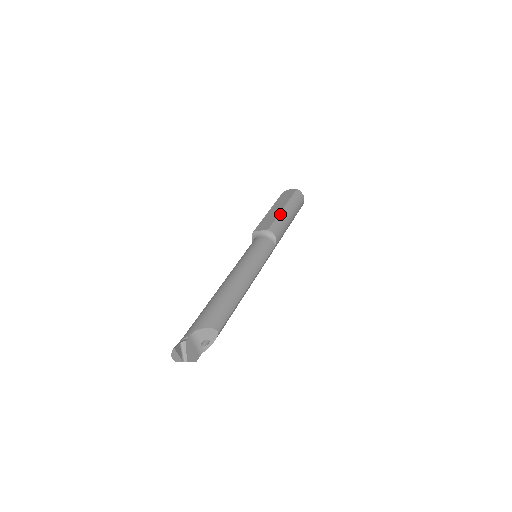
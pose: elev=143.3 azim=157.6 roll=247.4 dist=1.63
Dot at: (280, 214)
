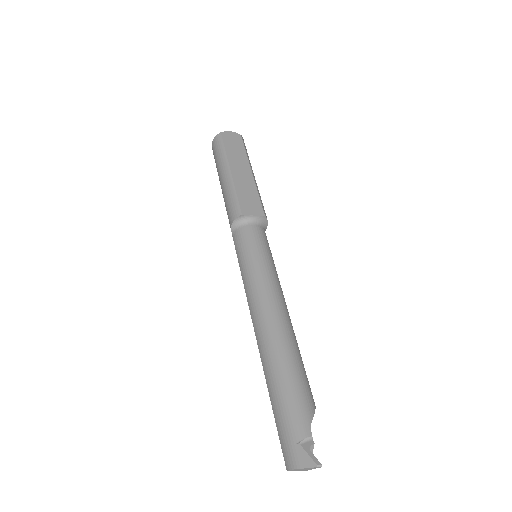
Dot at: (256, 185)
